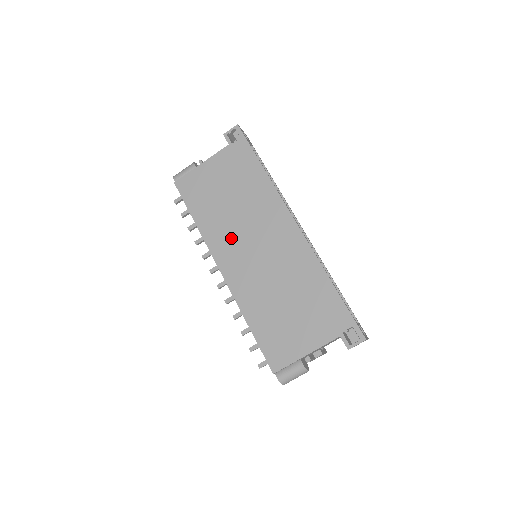
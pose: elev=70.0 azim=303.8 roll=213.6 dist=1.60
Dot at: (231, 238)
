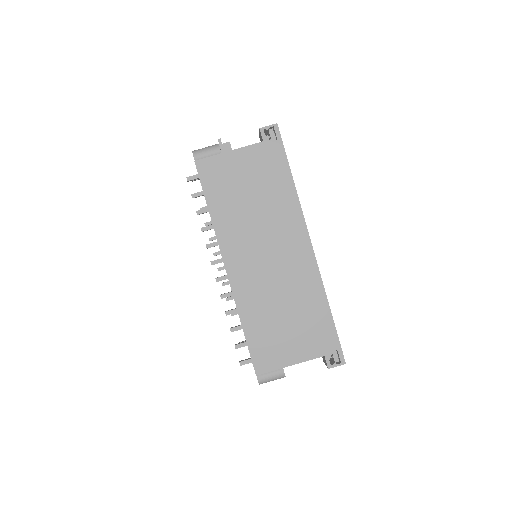
Dot at: (244, 239)
